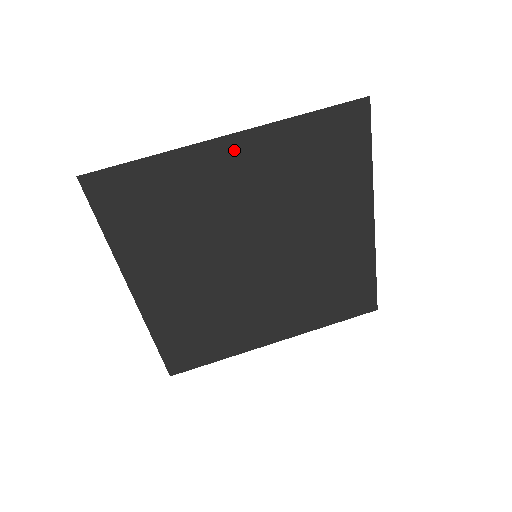
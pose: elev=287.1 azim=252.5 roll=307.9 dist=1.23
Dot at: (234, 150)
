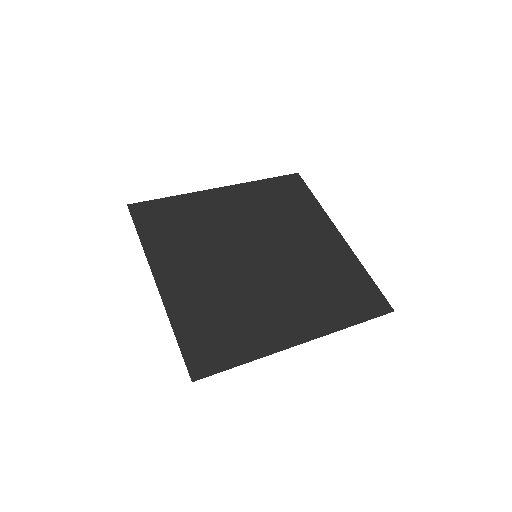
Dot at: (224, 194)
